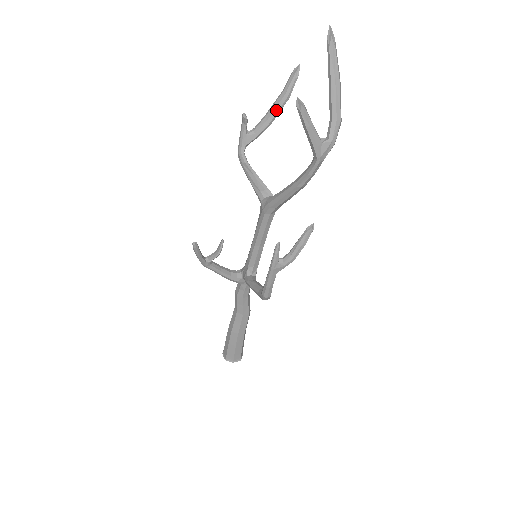
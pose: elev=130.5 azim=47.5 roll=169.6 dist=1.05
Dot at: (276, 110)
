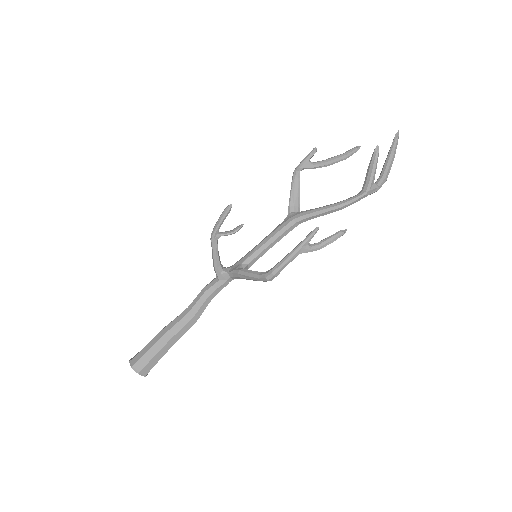
Dot at: (336, 160)
